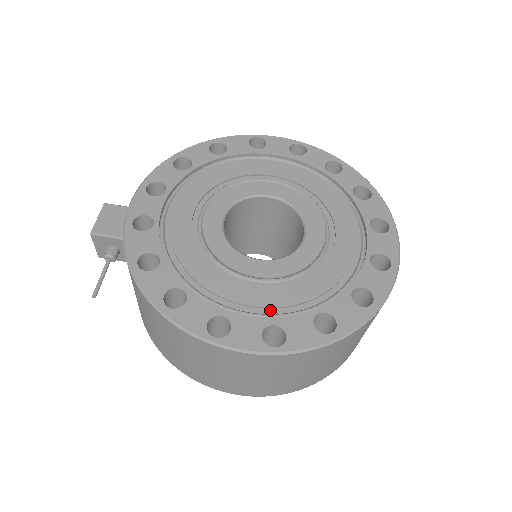
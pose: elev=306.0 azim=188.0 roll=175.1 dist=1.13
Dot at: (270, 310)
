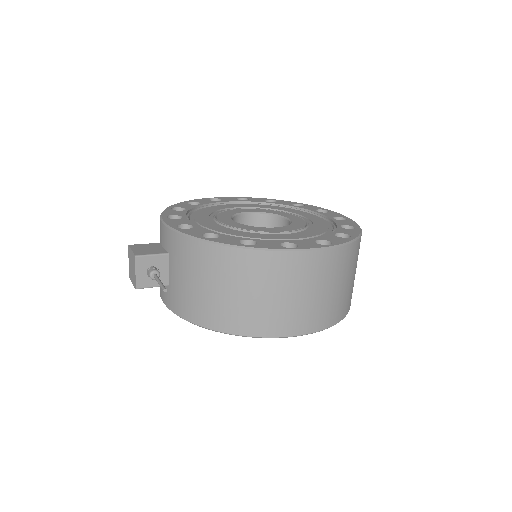
Dot at: occluded
